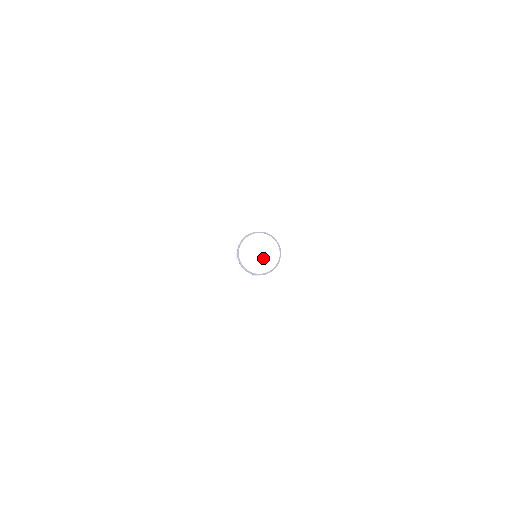
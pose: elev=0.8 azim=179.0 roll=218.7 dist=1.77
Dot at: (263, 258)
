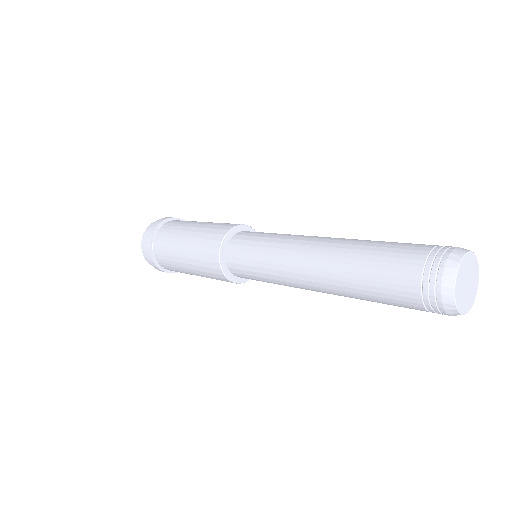
Dot at: (466, 292)
